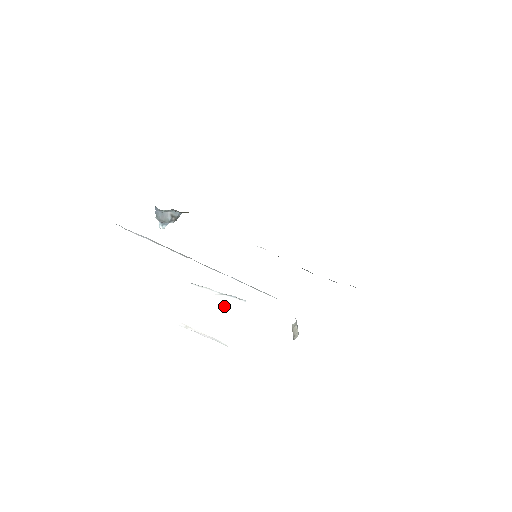
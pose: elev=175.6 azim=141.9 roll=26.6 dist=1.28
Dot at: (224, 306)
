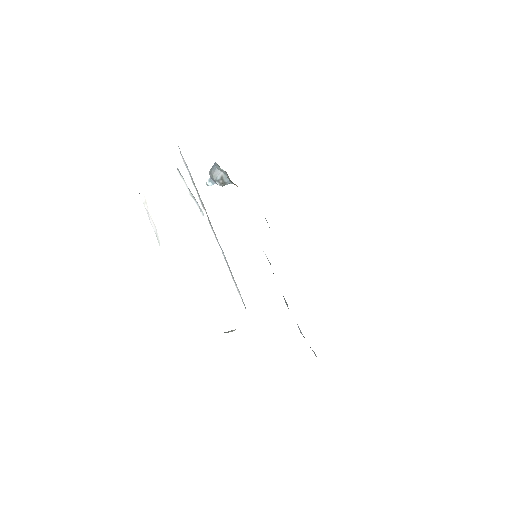
Dot at: (185, 207)
